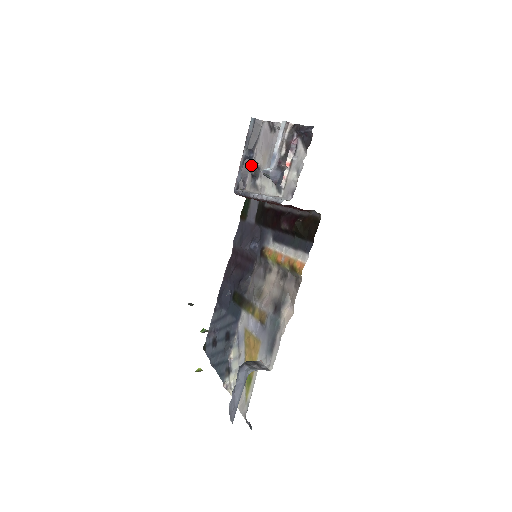
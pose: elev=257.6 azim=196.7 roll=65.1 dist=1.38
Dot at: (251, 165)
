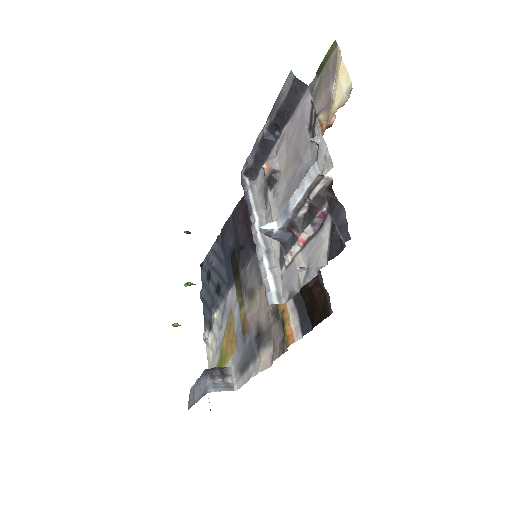
Dot at: (266, 164)
